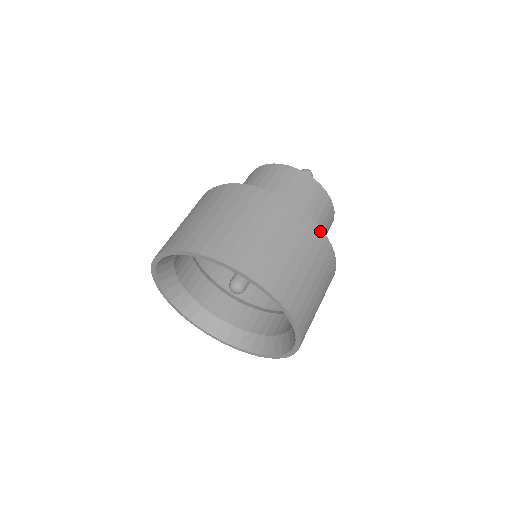
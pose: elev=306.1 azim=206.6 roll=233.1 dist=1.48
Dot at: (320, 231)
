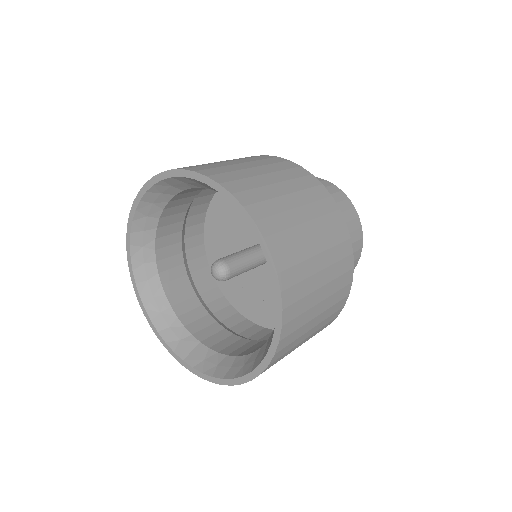
Dot at: (300, 168)
